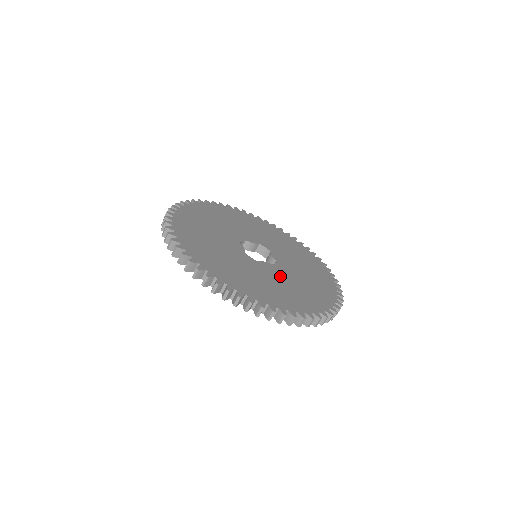
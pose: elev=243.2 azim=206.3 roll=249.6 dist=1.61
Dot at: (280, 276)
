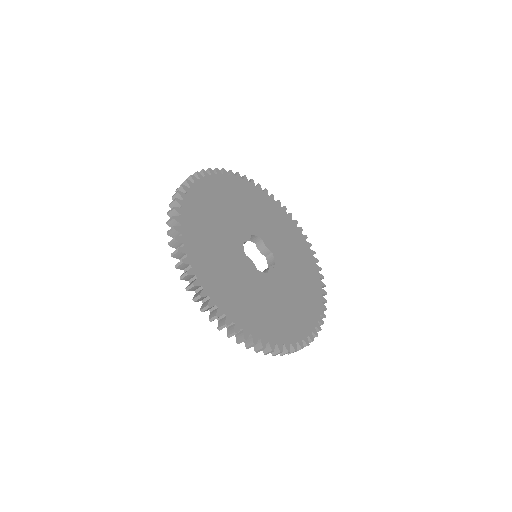
Dot at: (250, 280)
